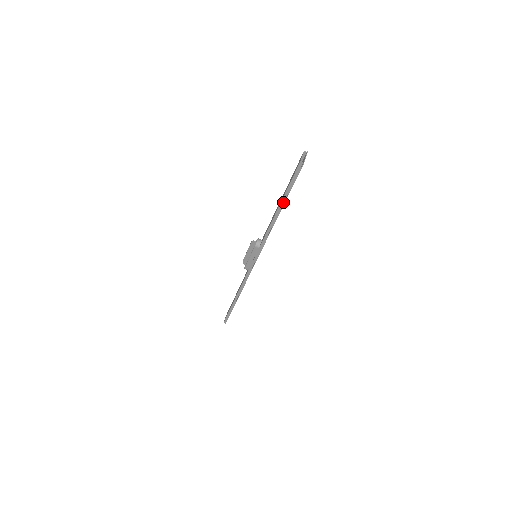
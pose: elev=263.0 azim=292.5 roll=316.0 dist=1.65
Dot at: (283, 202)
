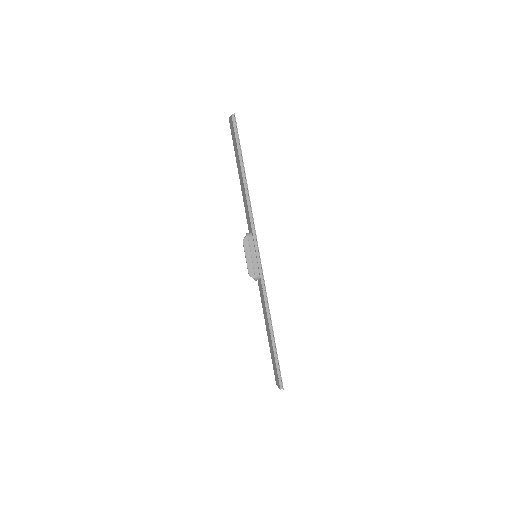
Dot at: (242, 164)
